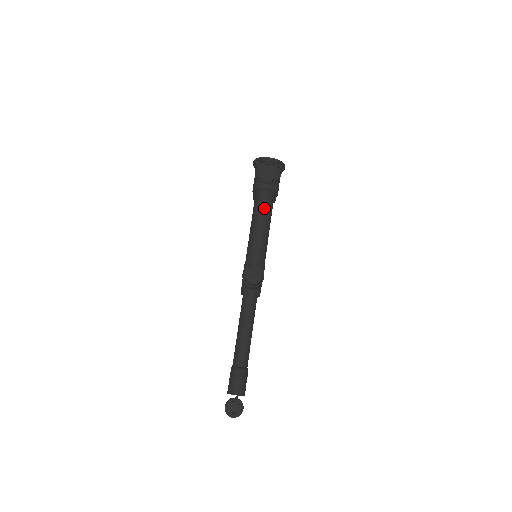
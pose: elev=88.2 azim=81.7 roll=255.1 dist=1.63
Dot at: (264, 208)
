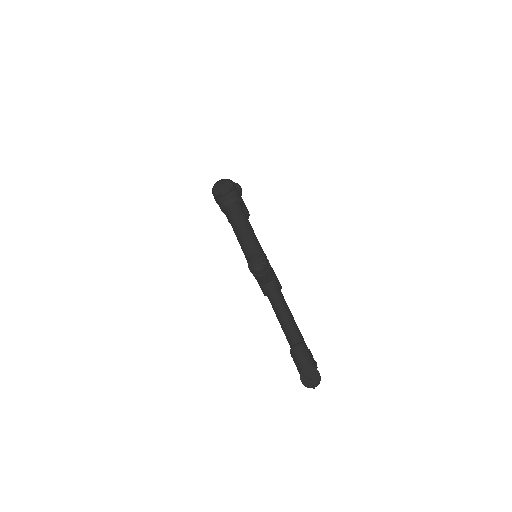
Dot at: (236, 213)
